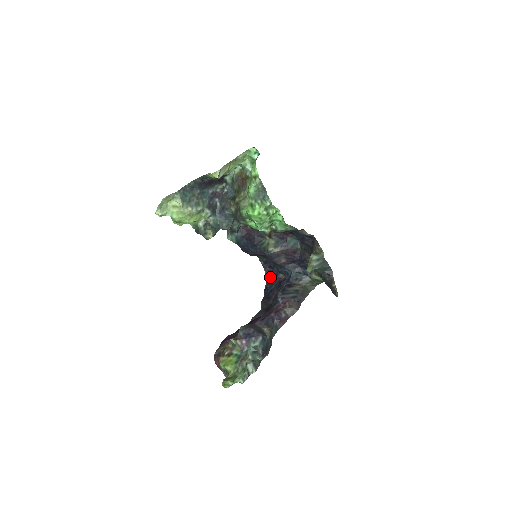
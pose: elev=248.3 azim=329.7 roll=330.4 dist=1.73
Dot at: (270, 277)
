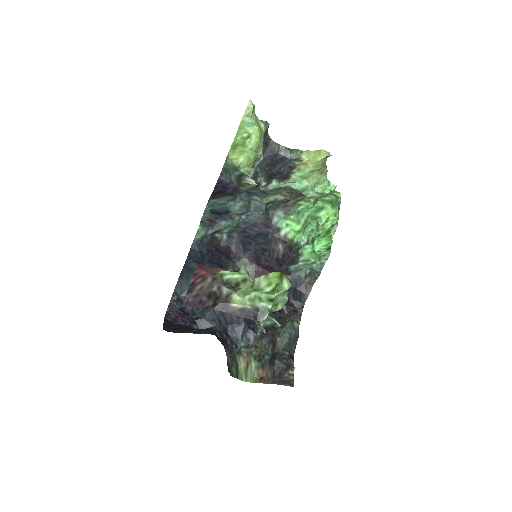
Dot at: (175, 318)
